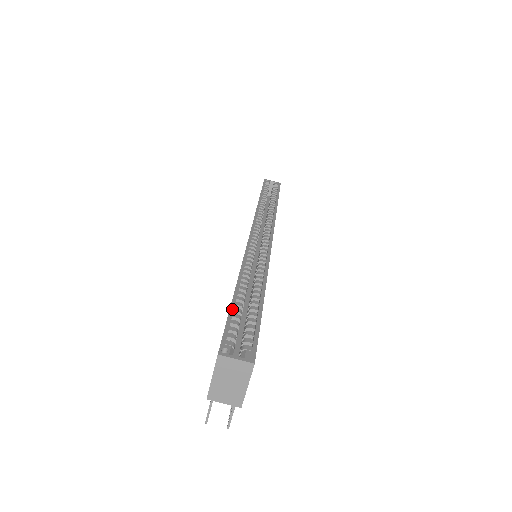
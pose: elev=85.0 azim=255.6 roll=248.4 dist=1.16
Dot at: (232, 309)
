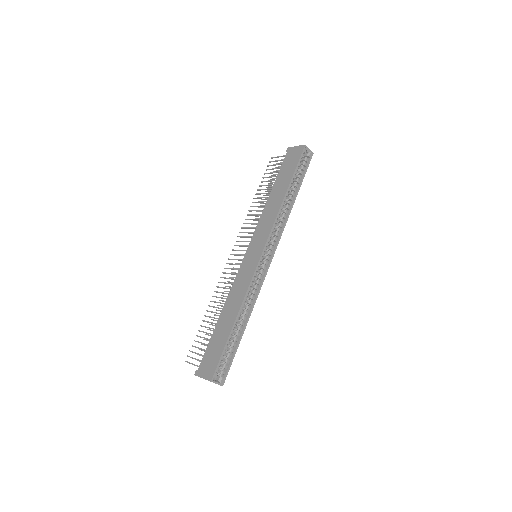
Dot at: (226, 345)
